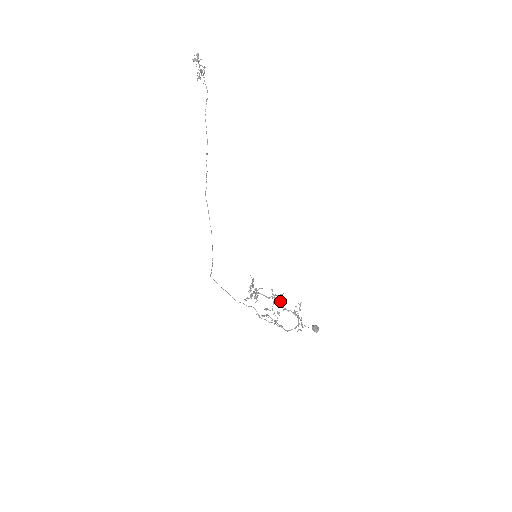
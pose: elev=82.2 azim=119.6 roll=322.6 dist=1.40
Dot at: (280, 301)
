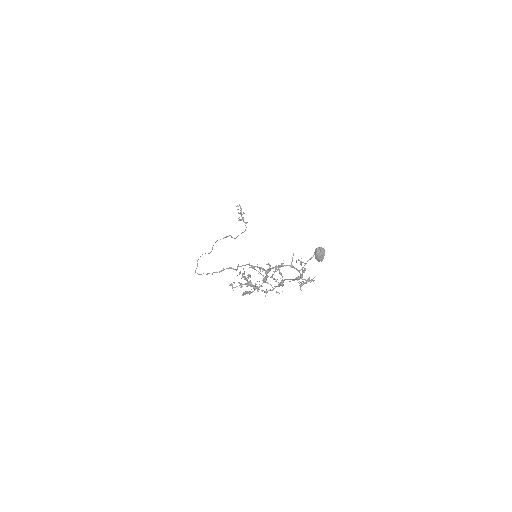
Dot at: (281, 284)
